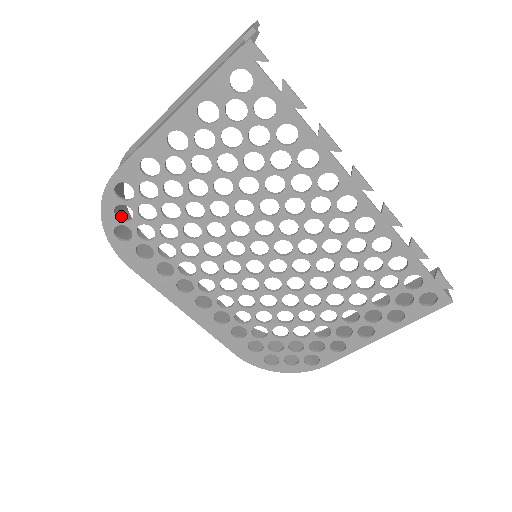
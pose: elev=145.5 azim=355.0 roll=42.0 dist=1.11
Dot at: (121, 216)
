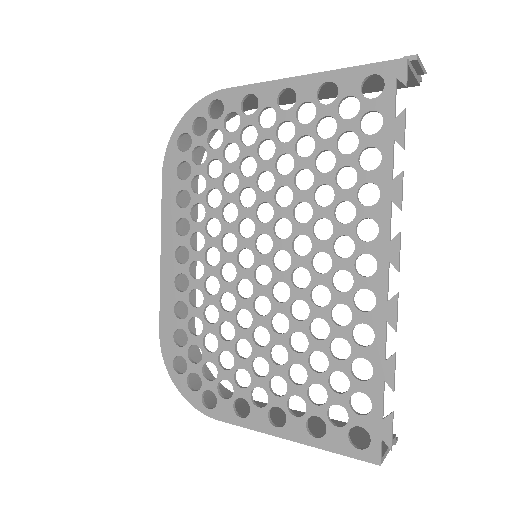
Dot at: occluded
